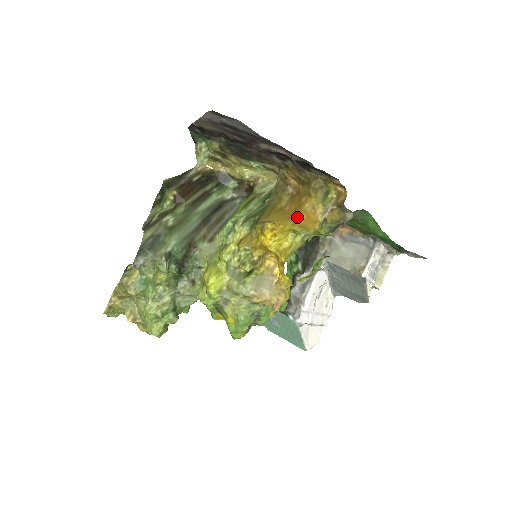
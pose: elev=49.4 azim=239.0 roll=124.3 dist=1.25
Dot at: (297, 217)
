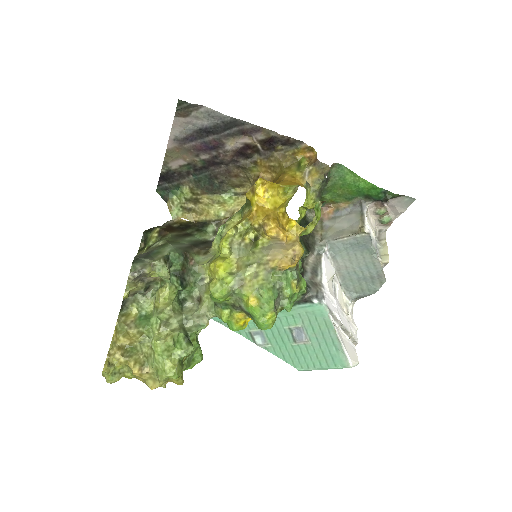
Dot at: (281, 183)
